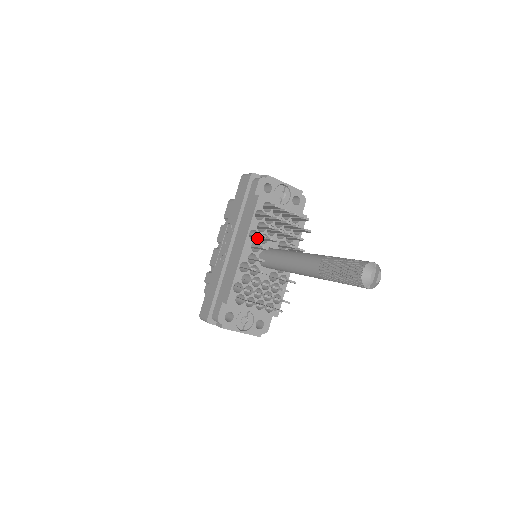
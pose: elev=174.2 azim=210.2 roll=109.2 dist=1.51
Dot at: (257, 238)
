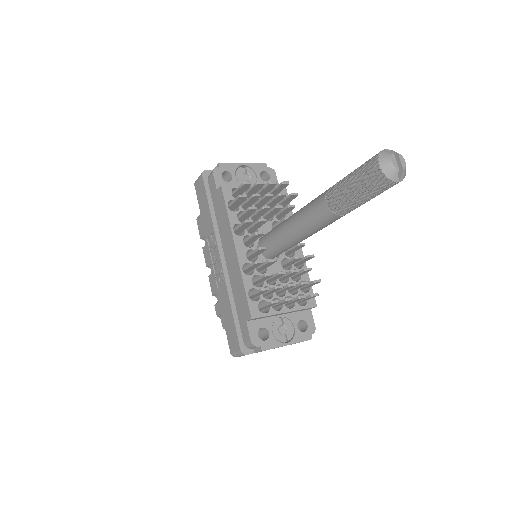
Dot at: (245, 231)
